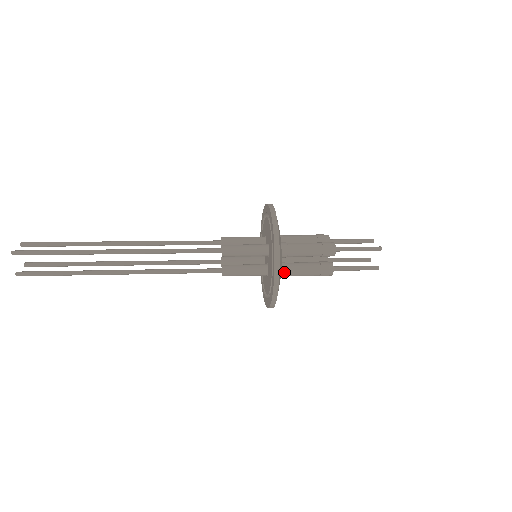
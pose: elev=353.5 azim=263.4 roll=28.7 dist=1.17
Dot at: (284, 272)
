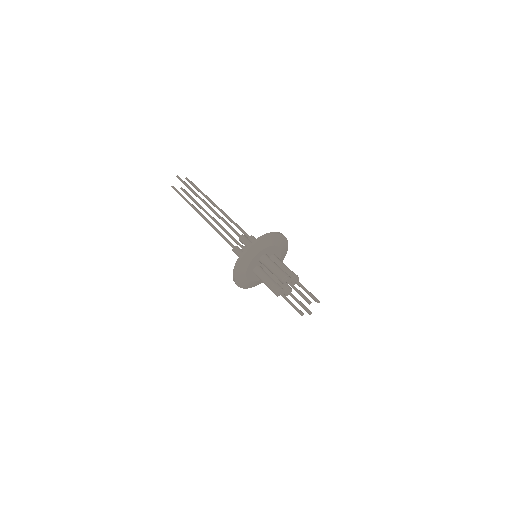
Dot at: occluded
